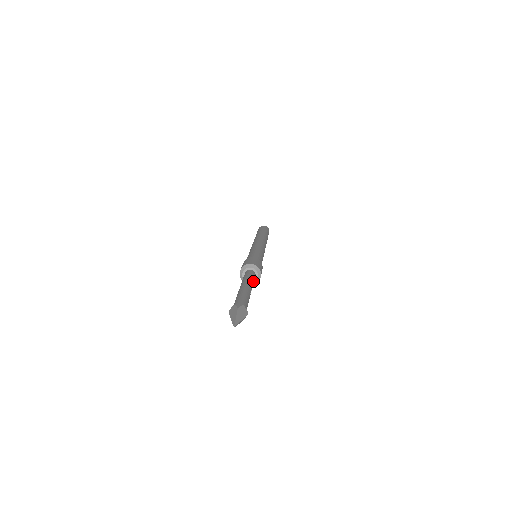
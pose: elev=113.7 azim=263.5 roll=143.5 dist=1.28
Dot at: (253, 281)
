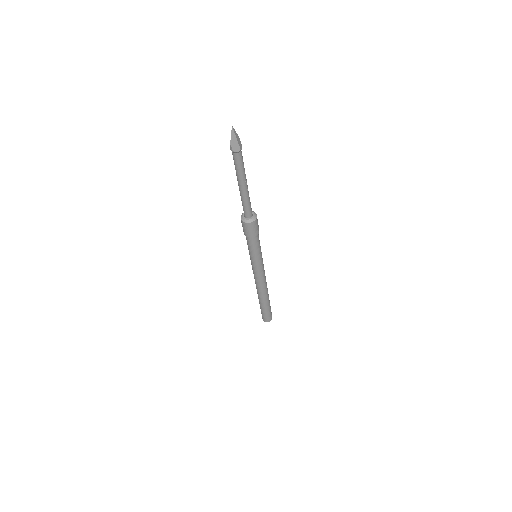
Dot at: (250, 202)
